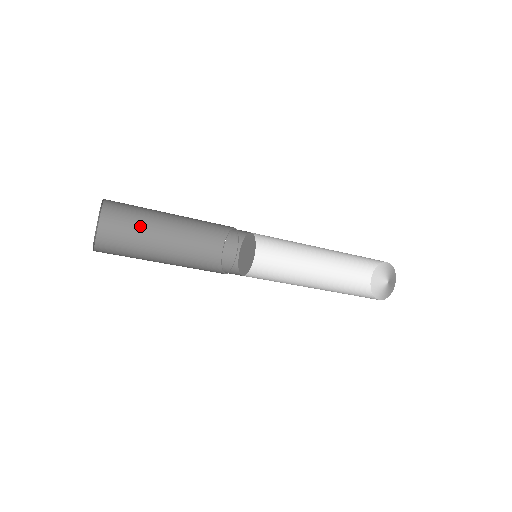
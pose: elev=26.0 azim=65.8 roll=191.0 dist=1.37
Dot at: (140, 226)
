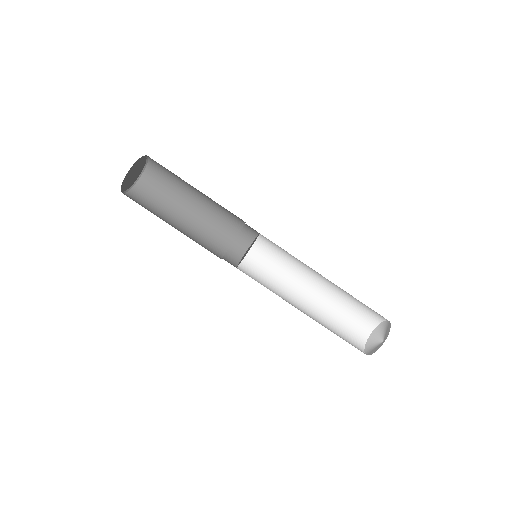
Dot at: (170, 195)
